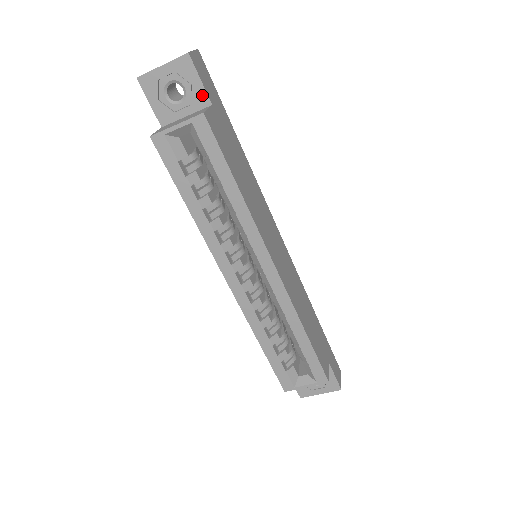
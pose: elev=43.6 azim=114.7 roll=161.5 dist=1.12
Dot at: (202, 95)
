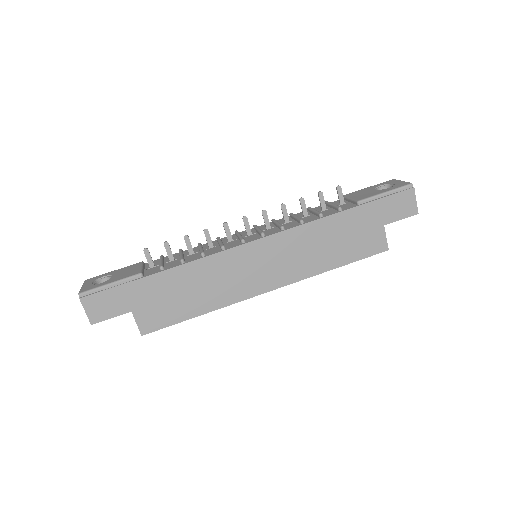
Dot at: (122, 313)
